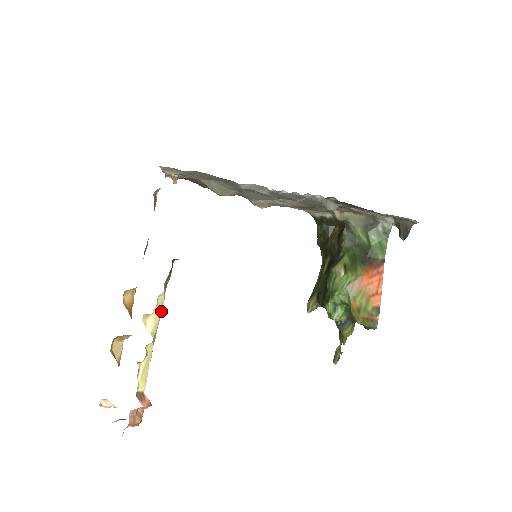
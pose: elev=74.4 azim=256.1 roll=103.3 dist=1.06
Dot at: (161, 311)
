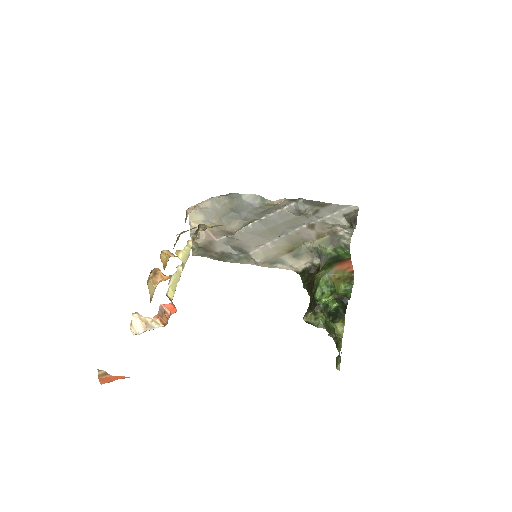
Dot at: (189, 254)
